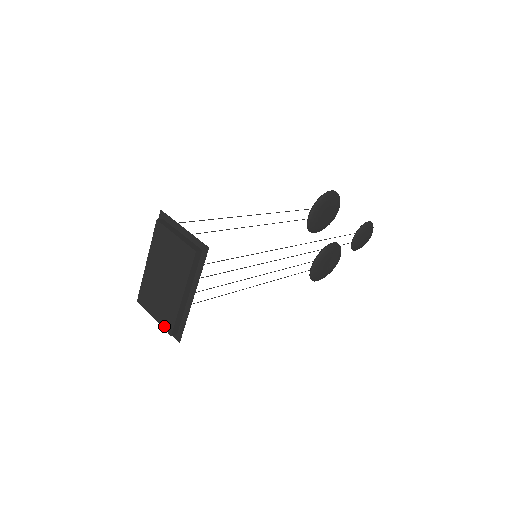
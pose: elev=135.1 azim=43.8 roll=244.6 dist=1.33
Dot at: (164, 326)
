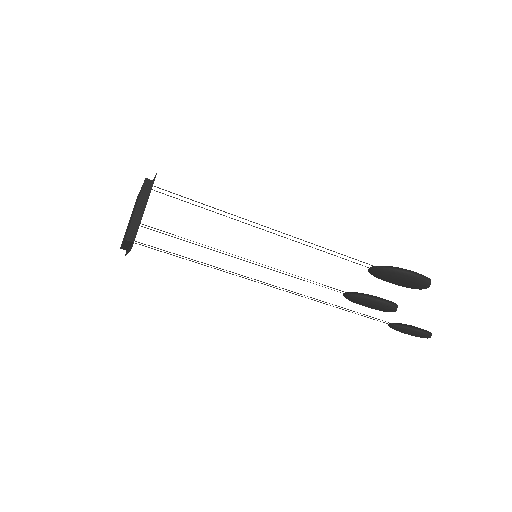
Dot at: occluded
